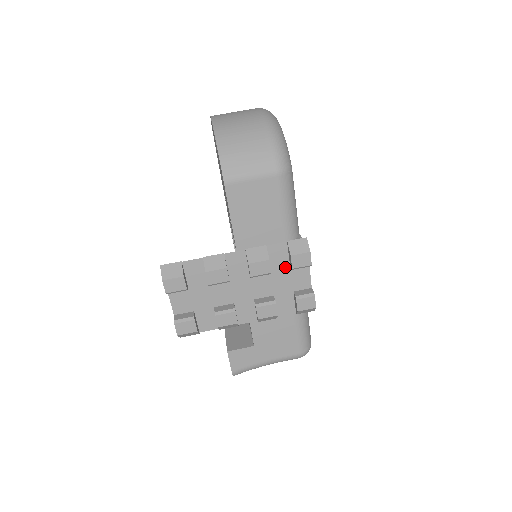
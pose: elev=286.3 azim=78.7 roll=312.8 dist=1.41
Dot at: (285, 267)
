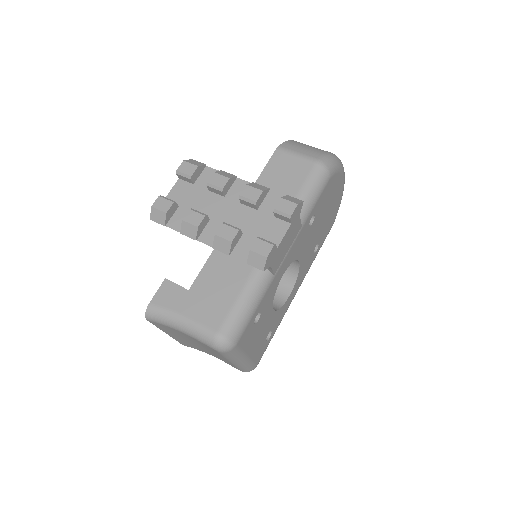
Dot at: (270, 216)
